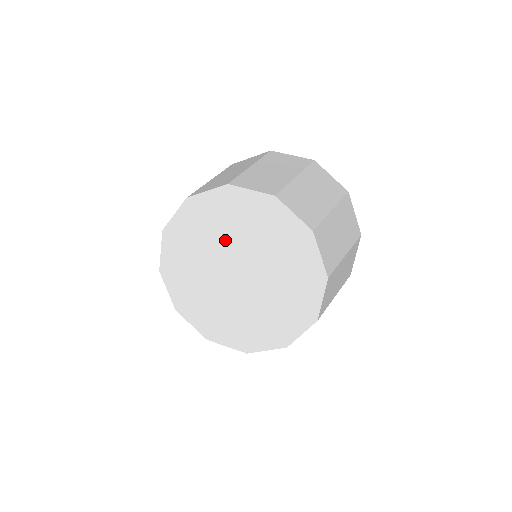
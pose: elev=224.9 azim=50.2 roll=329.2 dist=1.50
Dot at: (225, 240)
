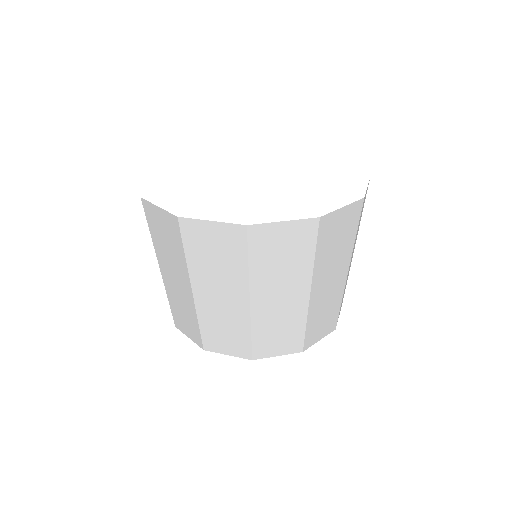
Dot at: occluded
